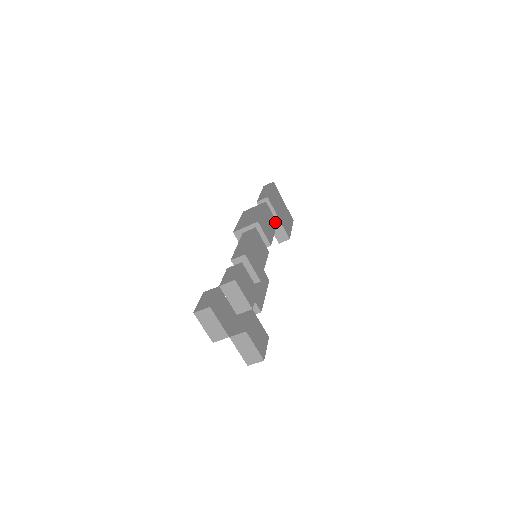
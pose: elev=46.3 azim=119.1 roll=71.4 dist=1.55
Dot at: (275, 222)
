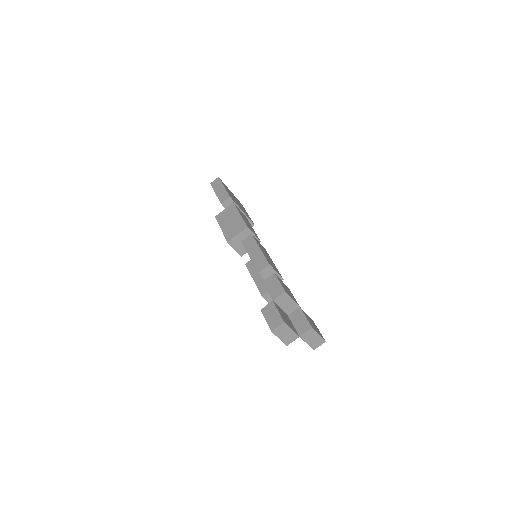
Dot at: (245, 217)
